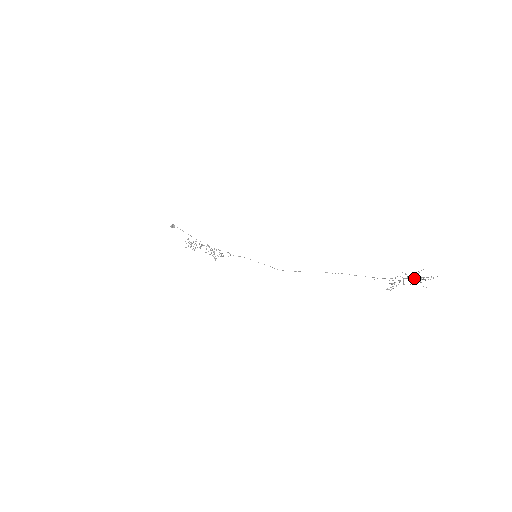
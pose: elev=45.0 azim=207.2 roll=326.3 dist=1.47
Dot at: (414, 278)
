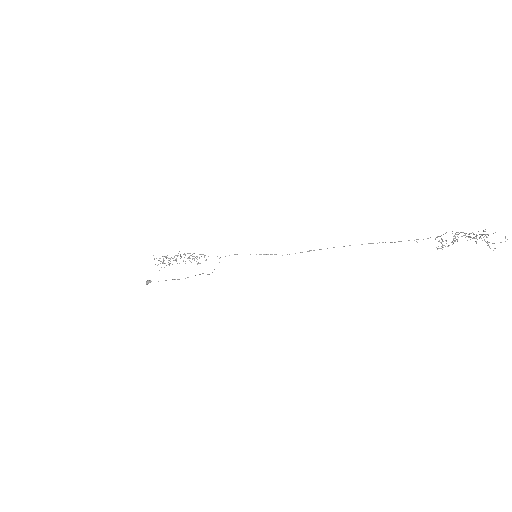
Dot at: occluded
